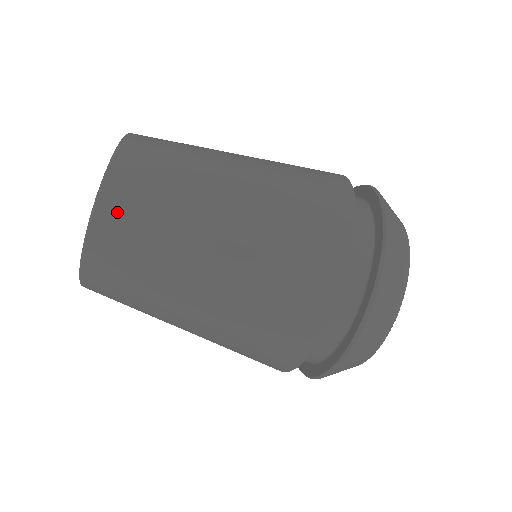
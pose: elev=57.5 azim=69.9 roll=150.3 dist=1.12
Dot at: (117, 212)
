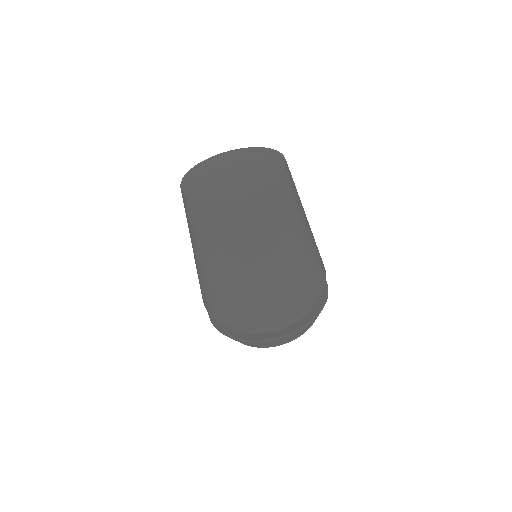
Dot at: (213, 213)
